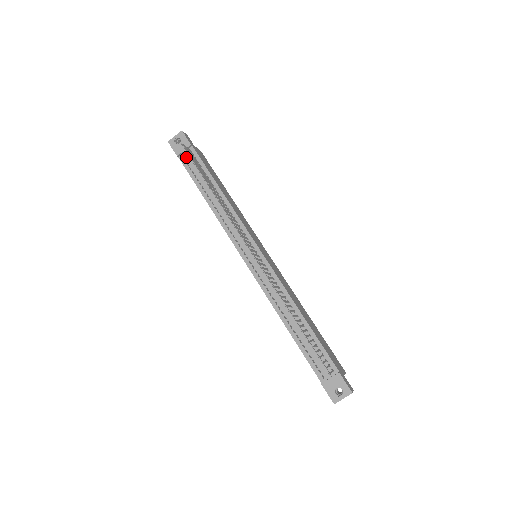
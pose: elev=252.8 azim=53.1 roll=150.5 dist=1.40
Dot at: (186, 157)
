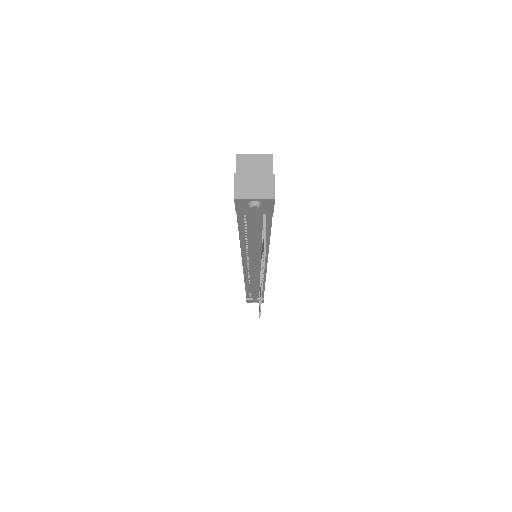
Dot at: (251, 220)
